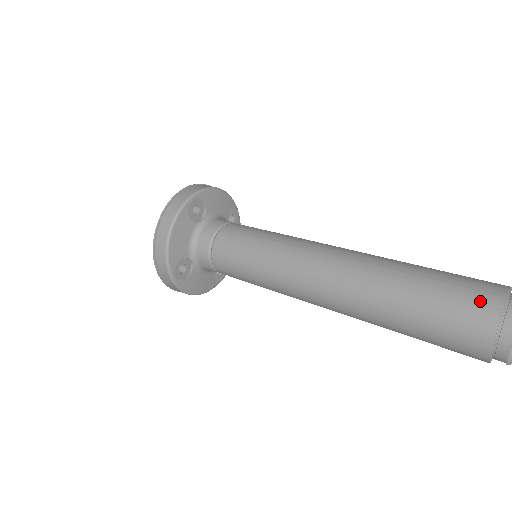
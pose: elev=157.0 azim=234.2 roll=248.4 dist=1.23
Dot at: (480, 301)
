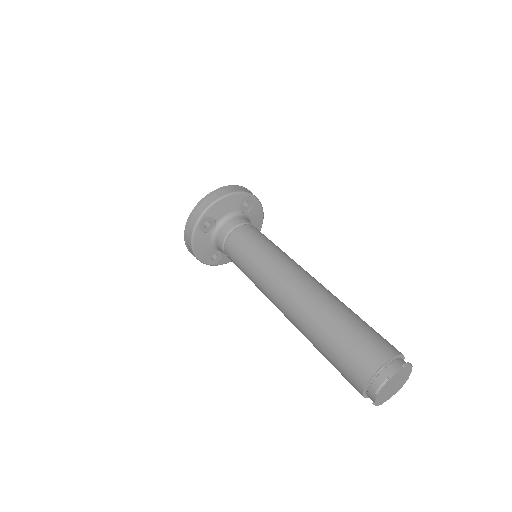
Dot at: (356, 373)
